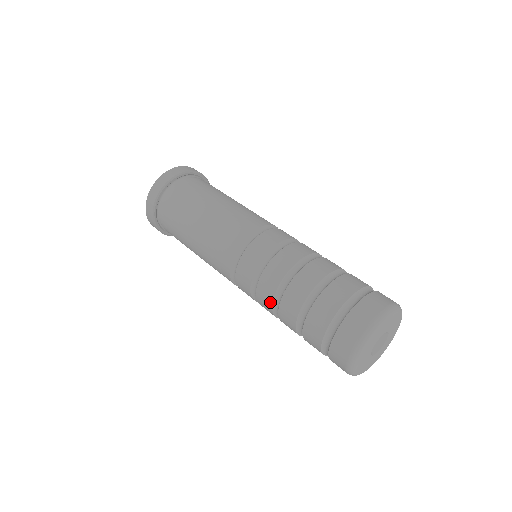
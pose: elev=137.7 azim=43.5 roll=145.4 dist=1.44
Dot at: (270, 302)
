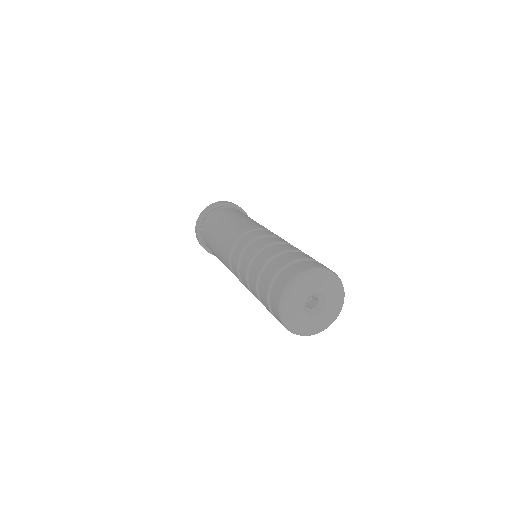
Dot at: occluded
